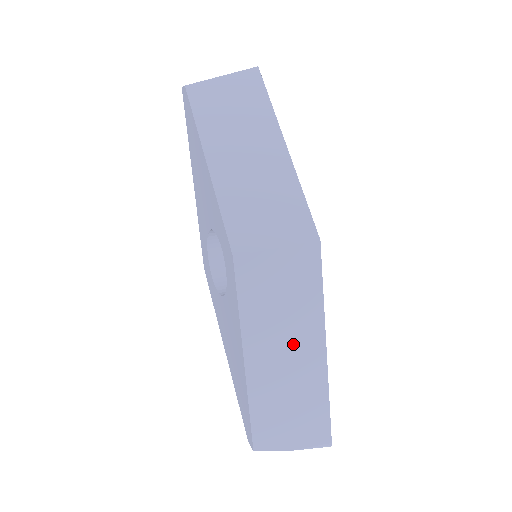
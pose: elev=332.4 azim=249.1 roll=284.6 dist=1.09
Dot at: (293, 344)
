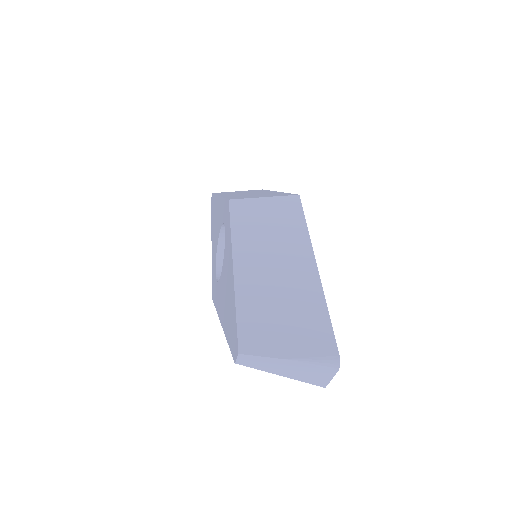
Dot at: (282, 256)
